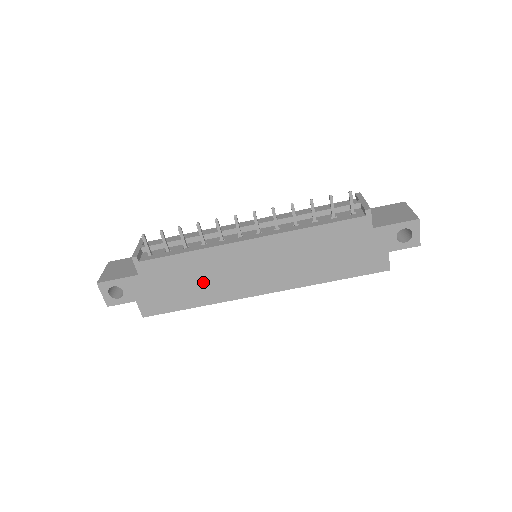
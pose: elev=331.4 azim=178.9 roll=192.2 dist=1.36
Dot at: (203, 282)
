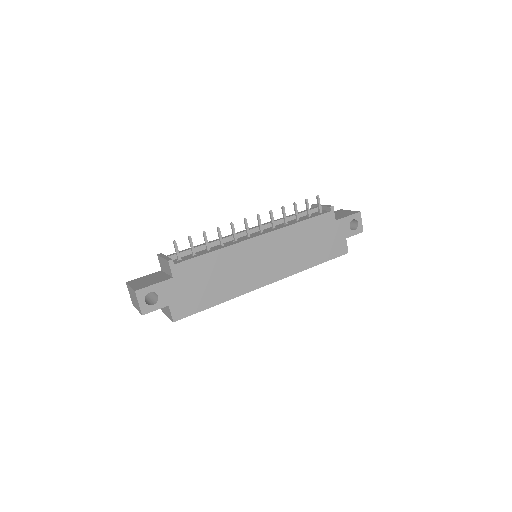
Dot at: (225, 278)
